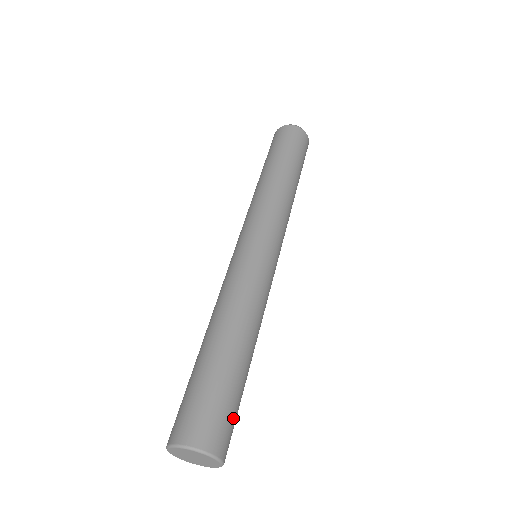
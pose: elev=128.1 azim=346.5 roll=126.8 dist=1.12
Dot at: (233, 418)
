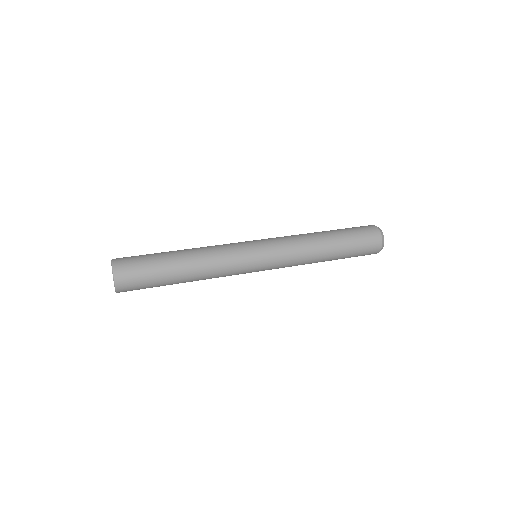
Dot at: (141, 286)
